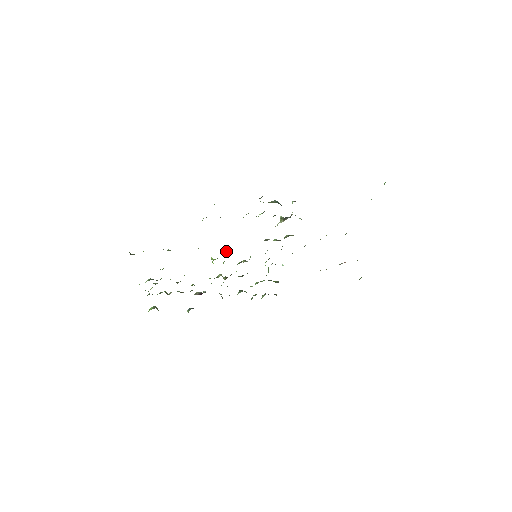
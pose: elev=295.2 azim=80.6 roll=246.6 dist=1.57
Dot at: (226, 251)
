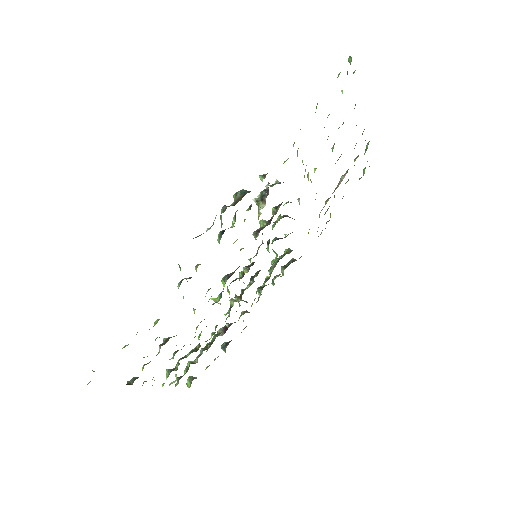
Dot at: (223, 282)
